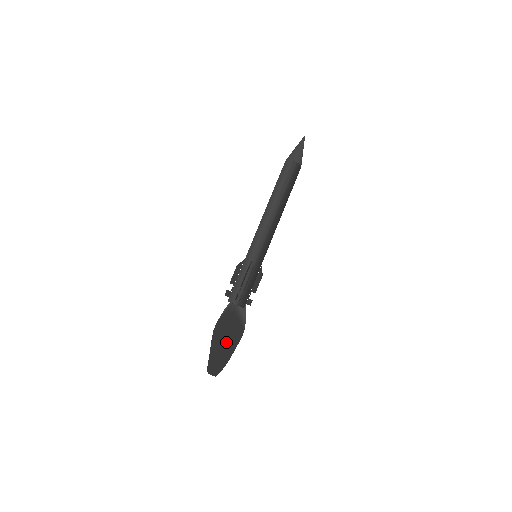
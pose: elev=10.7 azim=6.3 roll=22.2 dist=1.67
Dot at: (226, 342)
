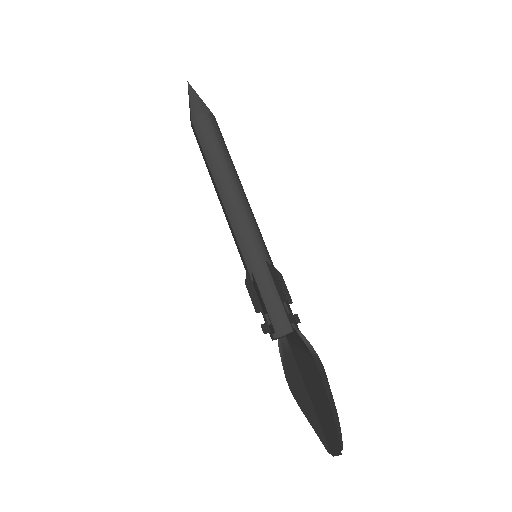
Dot at: occluded
